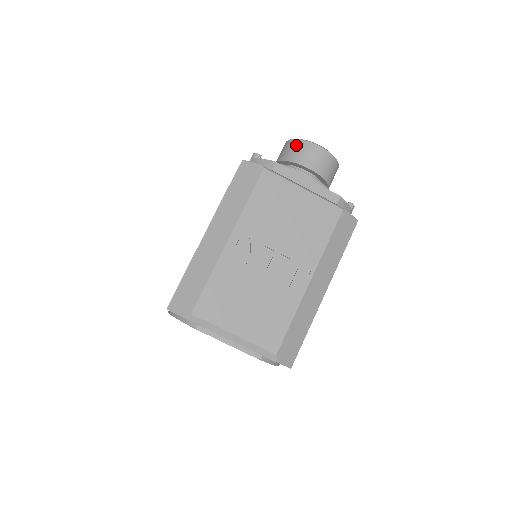
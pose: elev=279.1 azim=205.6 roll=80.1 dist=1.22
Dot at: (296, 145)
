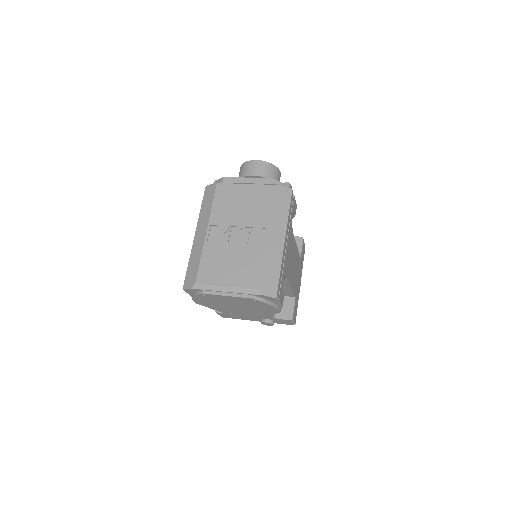
Dot at: (242, 167)
